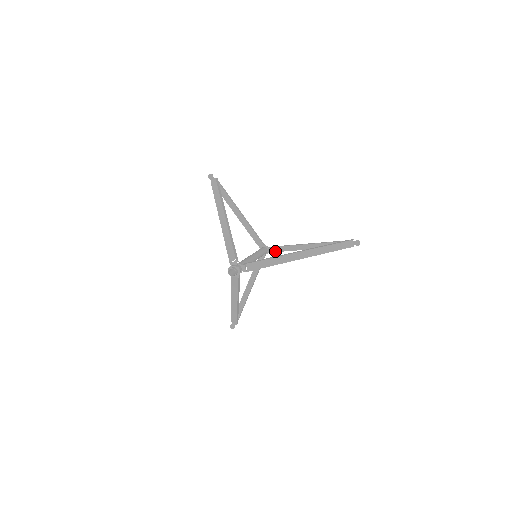
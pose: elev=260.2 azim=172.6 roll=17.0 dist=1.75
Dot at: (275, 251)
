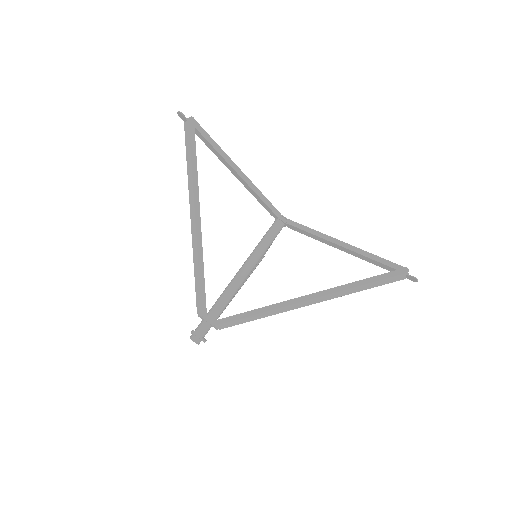
Dot at: (294, 230)
